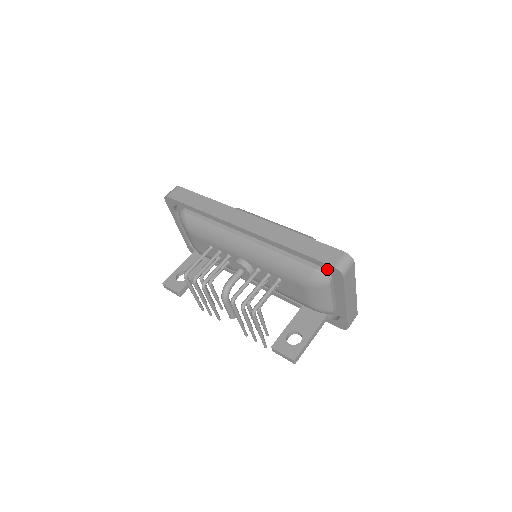
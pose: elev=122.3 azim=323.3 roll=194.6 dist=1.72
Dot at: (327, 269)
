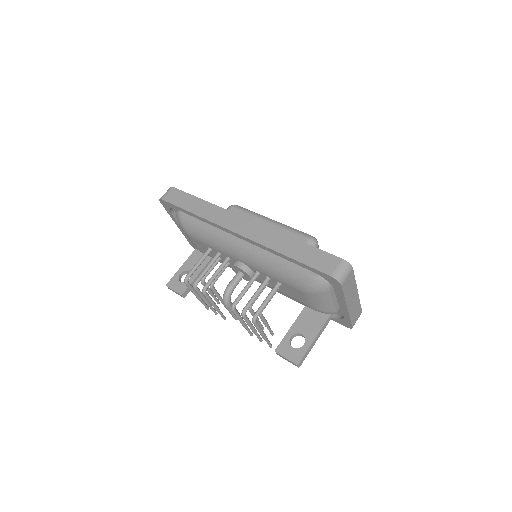
Dot at: (325, 277)
